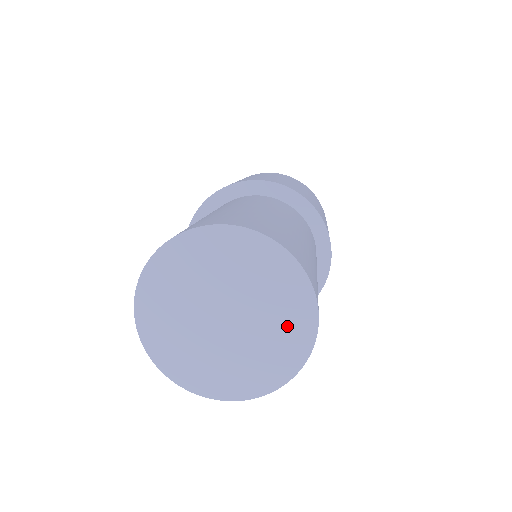
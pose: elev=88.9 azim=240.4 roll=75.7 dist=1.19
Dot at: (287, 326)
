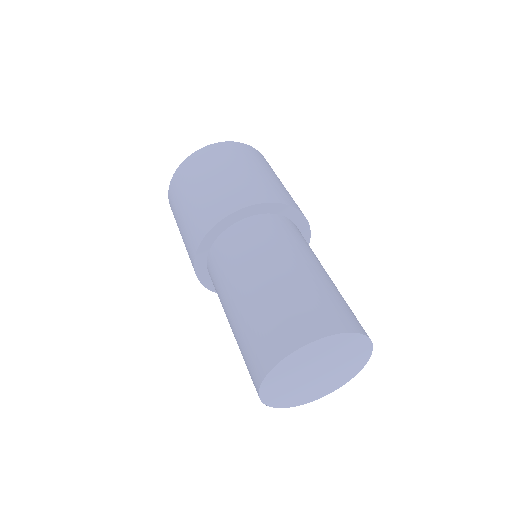
Dot at: (346, 372)
